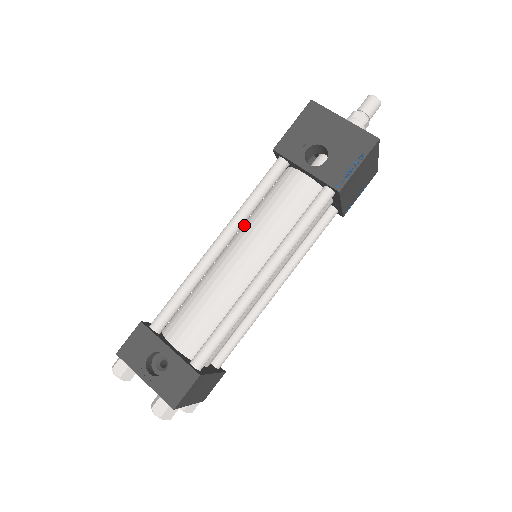
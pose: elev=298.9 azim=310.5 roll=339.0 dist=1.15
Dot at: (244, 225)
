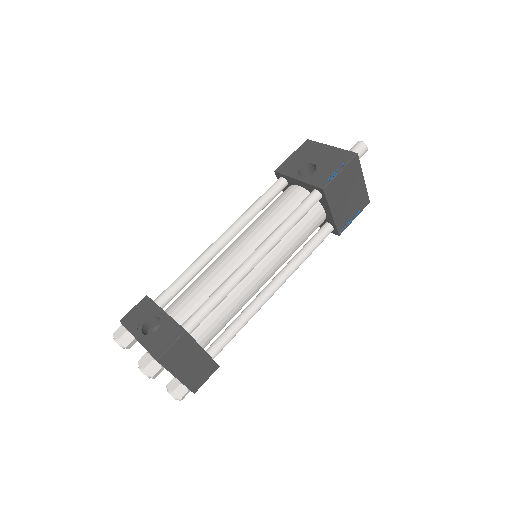
Dot at: occluded
